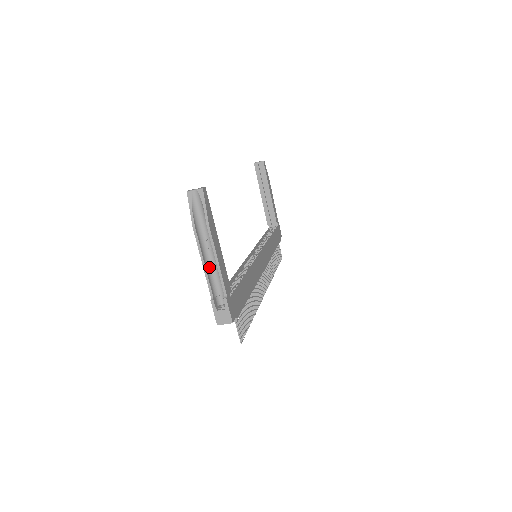
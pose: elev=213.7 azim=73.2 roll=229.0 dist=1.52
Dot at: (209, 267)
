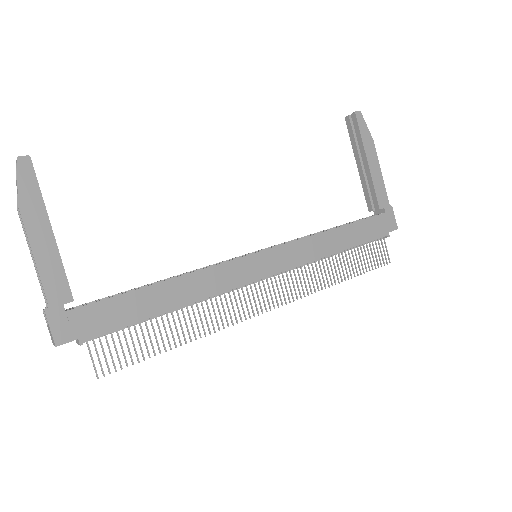
Dot at: occluded
